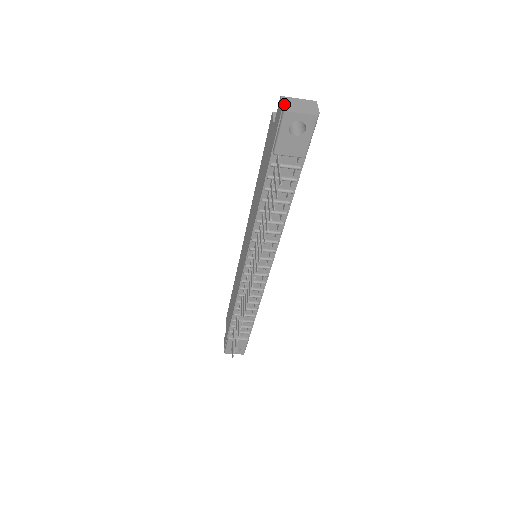
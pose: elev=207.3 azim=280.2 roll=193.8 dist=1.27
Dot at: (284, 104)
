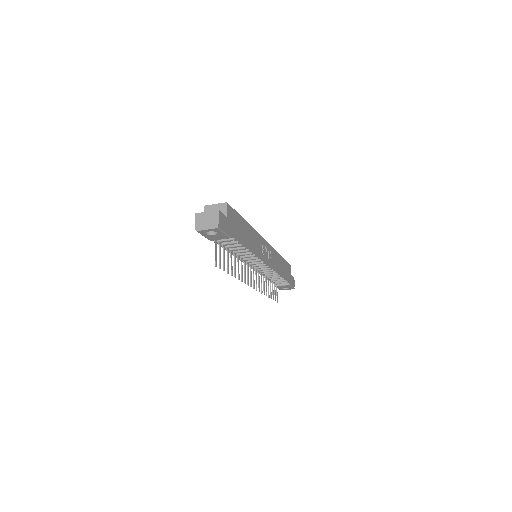
Dot at: (196, 223)
